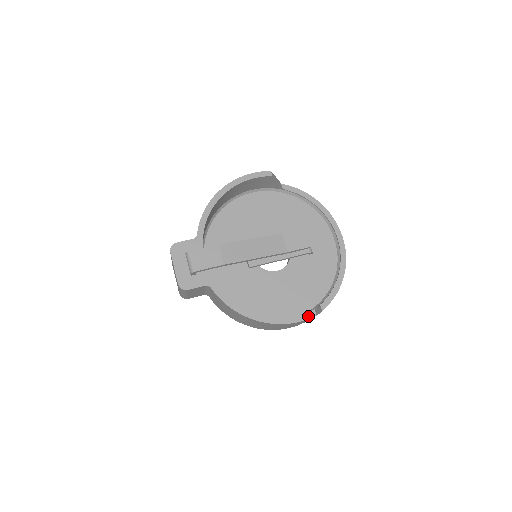
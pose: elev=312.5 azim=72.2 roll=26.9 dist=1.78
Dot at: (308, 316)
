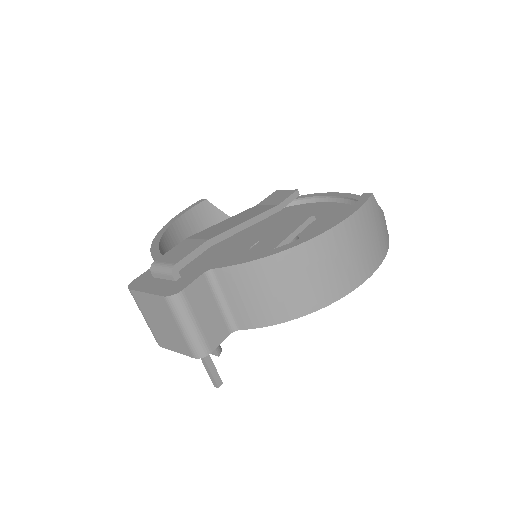
Dot at: (363, 199)
